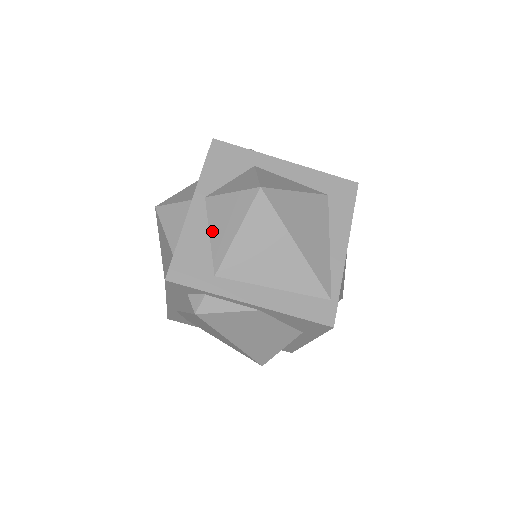
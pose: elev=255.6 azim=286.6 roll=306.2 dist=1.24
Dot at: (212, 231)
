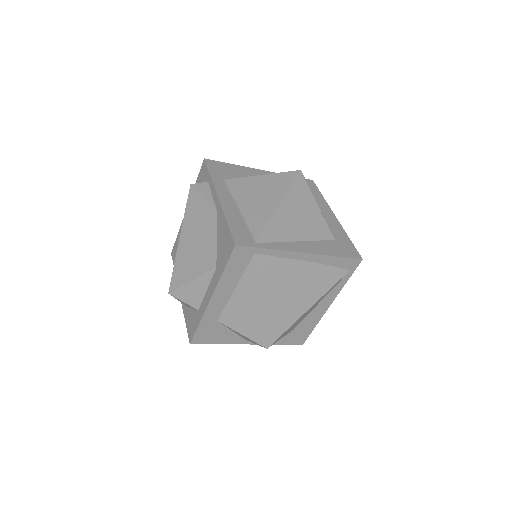
Dot at: occluded
